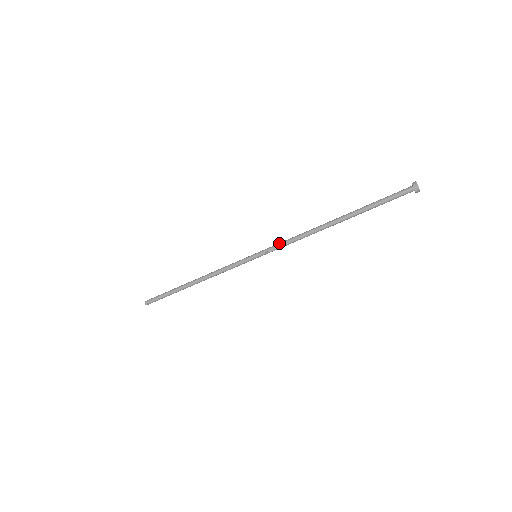
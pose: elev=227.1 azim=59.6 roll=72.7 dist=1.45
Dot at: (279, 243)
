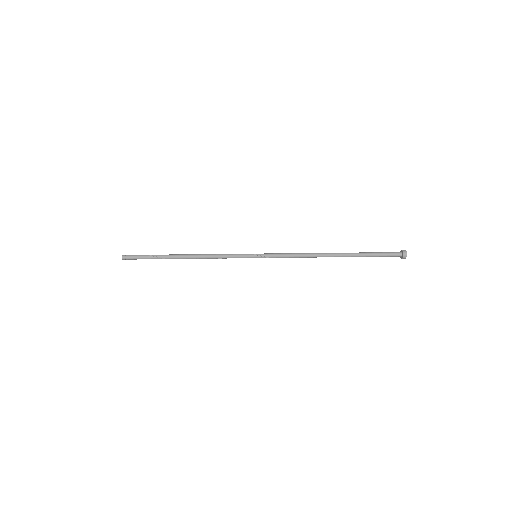
Dot at: (282, 254)
